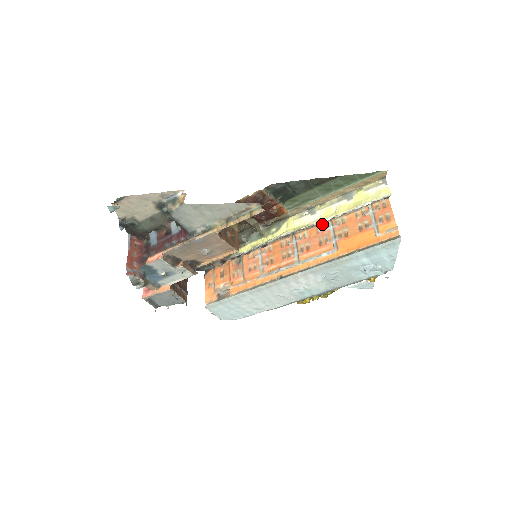
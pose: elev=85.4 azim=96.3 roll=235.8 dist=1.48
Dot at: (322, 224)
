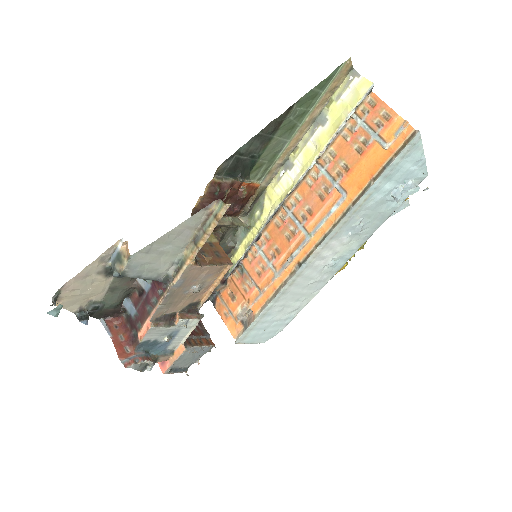
Dot at: (309, 173)
